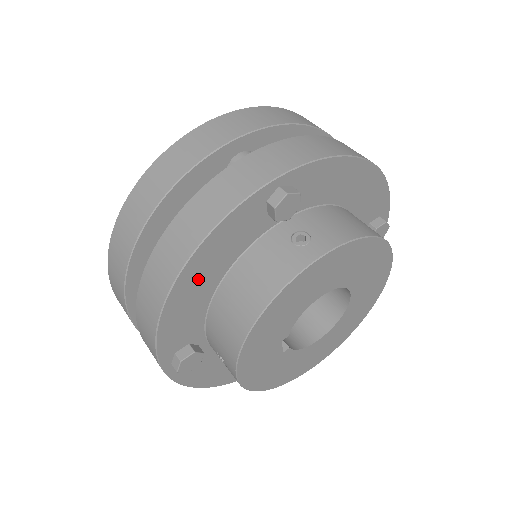
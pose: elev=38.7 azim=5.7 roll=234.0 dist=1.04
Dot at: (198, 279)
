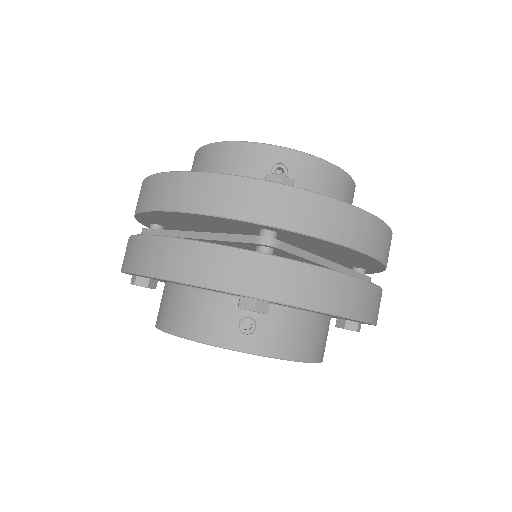
Dot at: occluded
